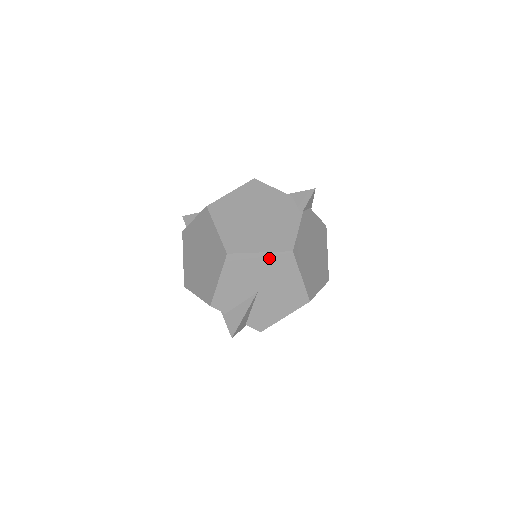
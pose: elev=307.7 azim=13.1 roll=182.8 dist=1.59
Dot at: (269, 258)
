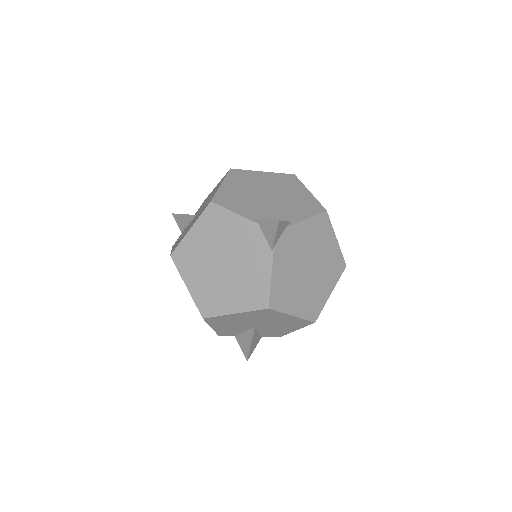
Dot at: (247, 314)
